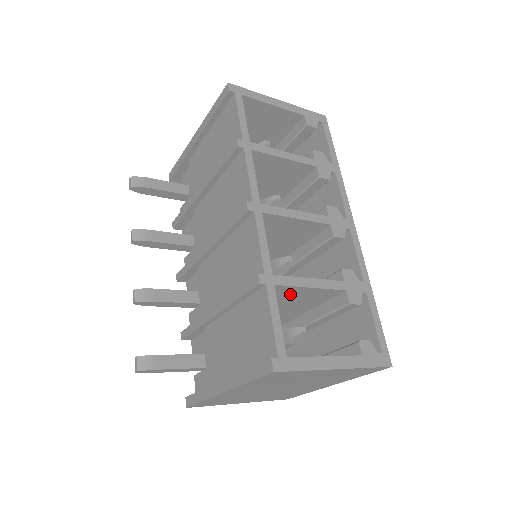
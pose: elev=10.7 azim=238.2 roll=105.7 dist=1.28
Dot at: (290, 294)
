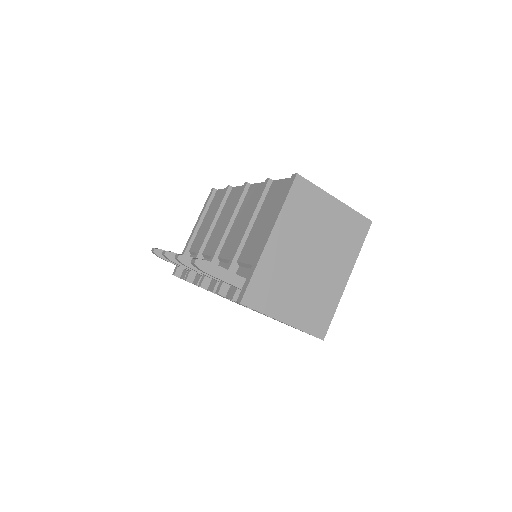
Dot at: occluded
